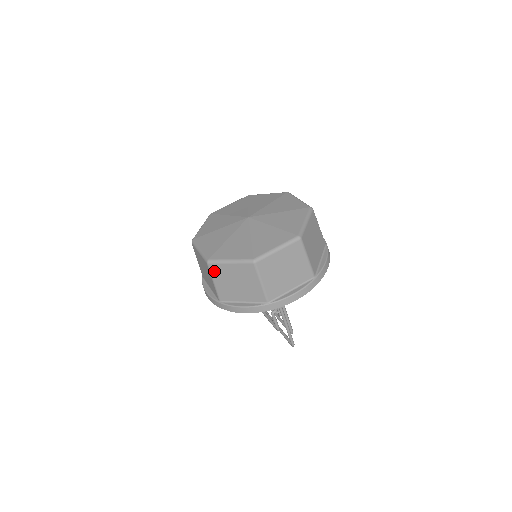
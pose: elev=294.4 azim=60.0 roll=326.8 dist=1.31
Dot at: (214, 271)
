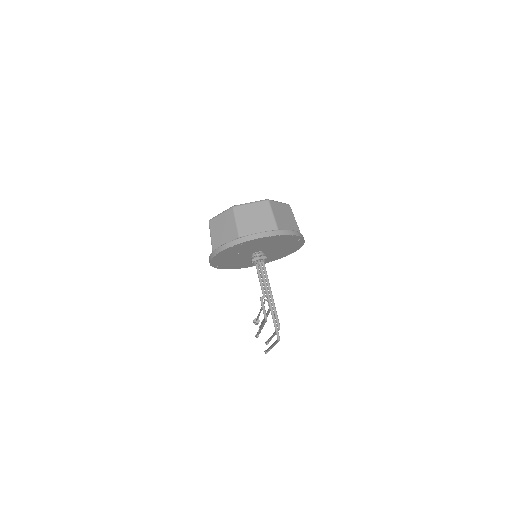
Dot at: (212, 226)
